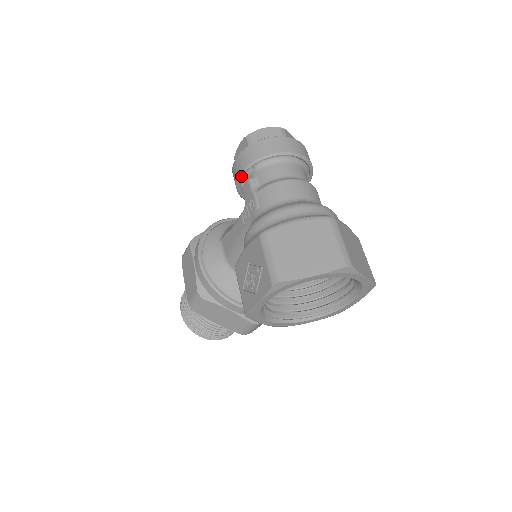
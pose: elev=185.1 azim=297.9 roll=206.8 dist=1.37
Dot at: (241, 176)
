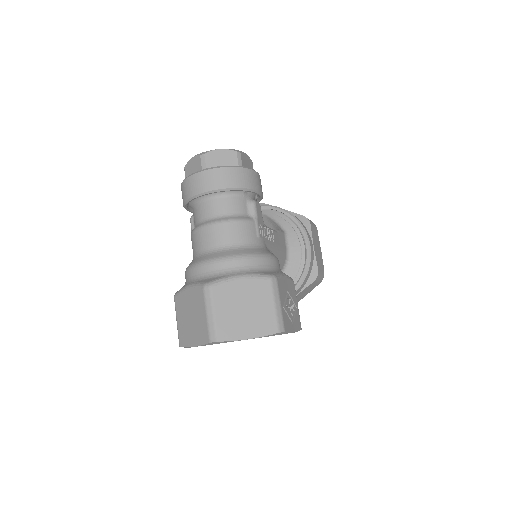
Dot at: occluded
